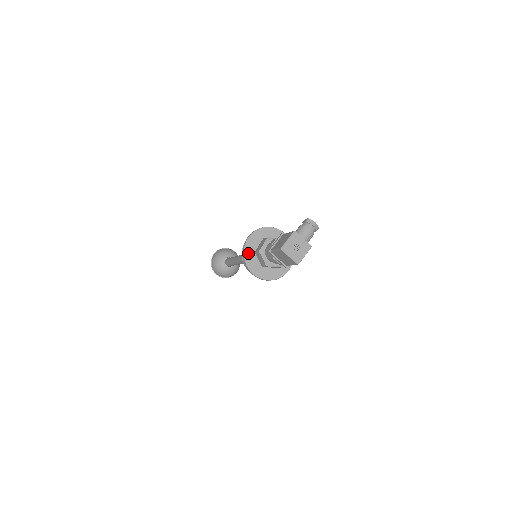
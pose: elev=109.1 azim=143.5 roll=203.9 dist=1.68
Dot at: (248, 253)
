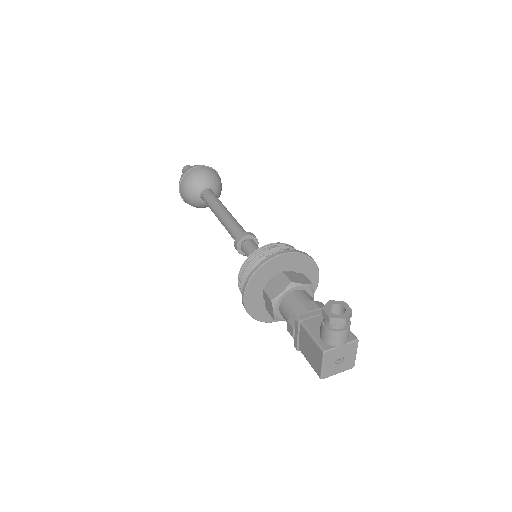
Dot at: (258, 314)
